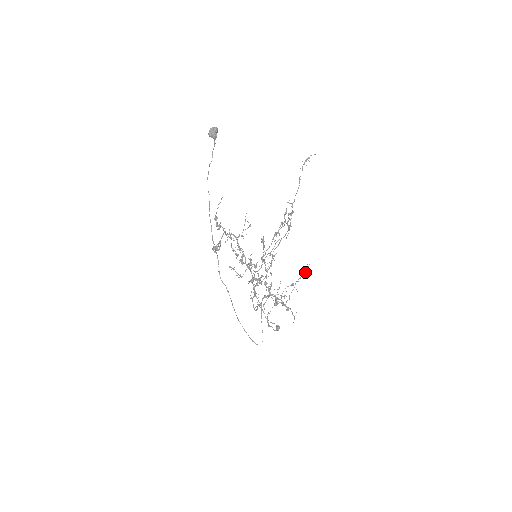
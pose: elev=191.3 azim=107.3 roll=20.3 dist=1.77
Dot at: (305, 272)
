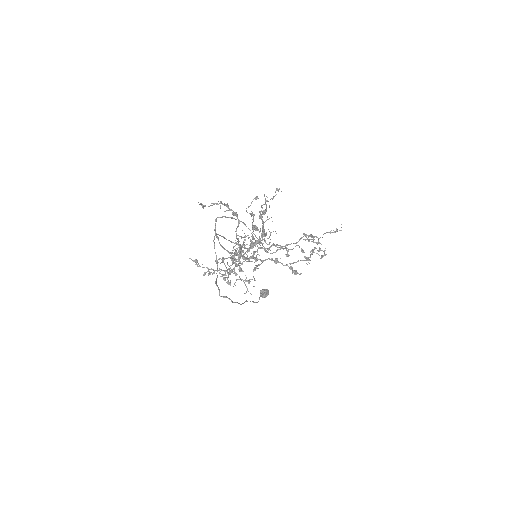
Dot at: occluded
